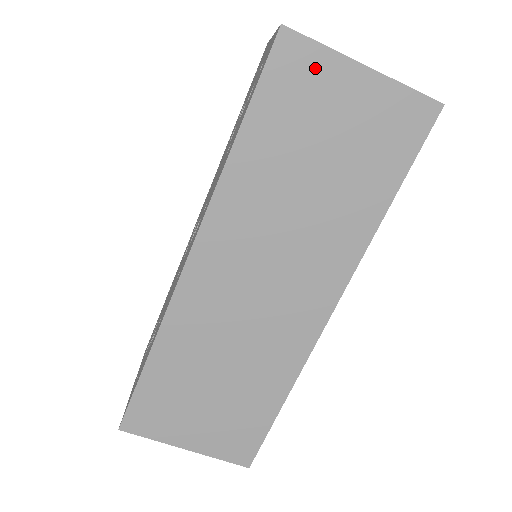
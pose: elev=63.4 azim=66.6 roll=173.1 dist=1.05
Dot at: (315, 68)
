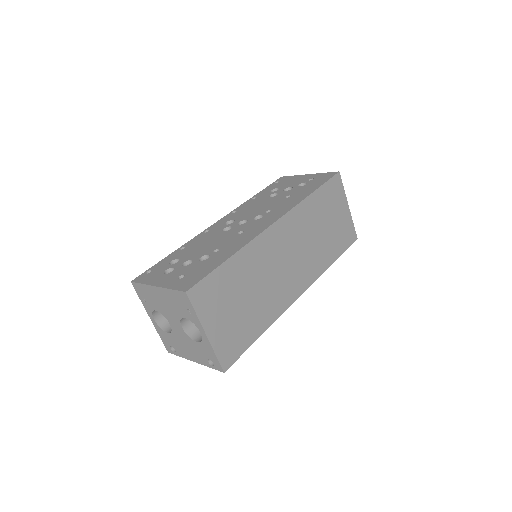
Dot at: (340, 193)
